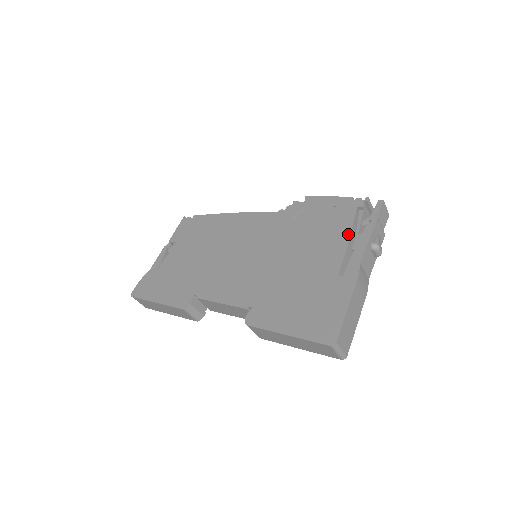
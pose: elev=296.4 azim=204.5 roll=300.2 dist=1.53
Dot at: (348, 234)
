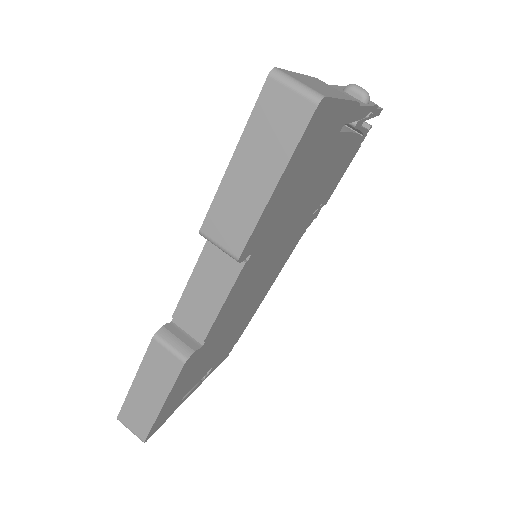
Dot at: occluded
